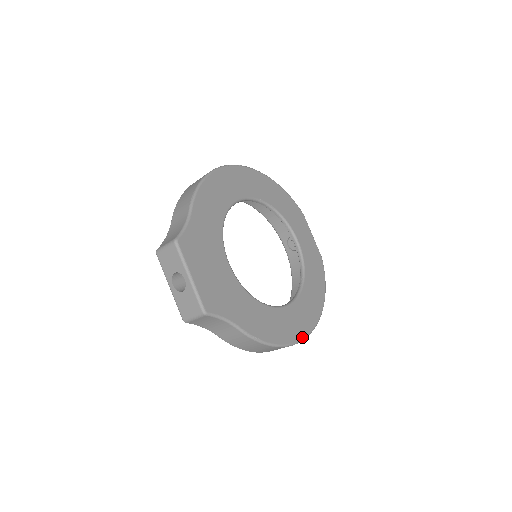
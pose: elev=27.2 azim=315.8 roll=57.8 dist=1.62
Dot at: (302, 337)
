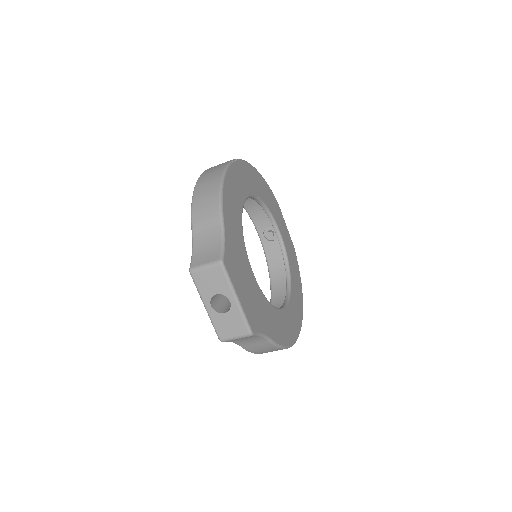
Dot at: (299, 331)
